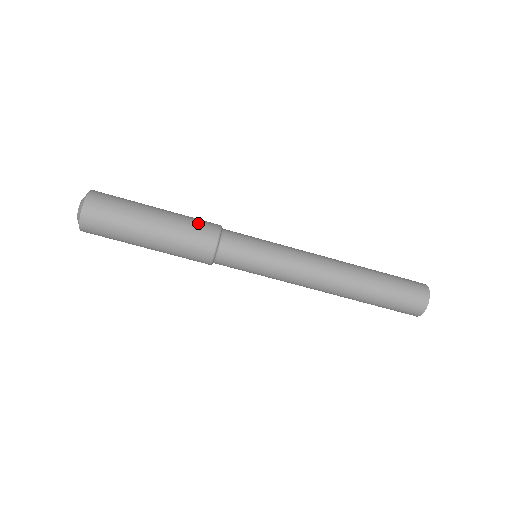
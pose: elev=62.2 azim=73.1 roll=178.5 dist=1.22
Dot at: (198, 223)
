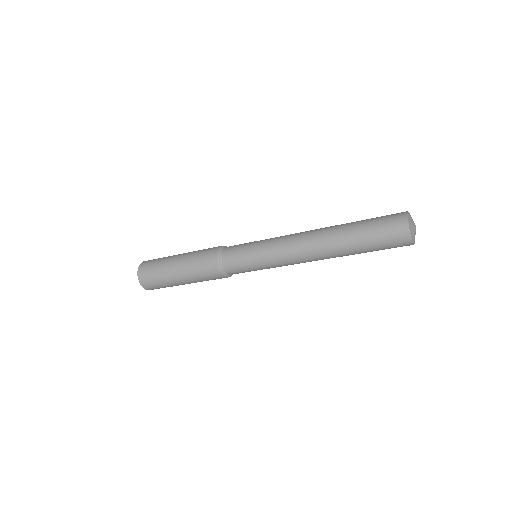
Dot at: (207, 275)
